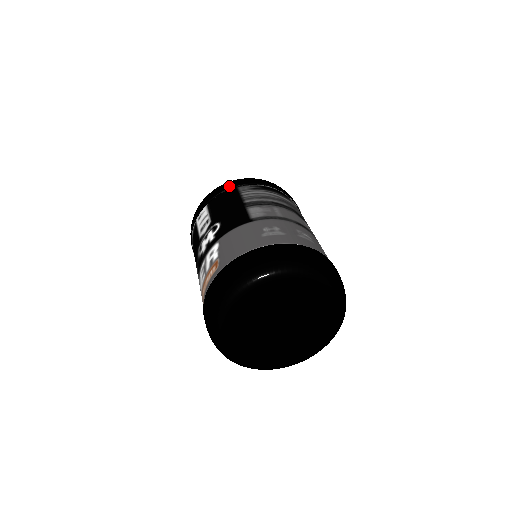
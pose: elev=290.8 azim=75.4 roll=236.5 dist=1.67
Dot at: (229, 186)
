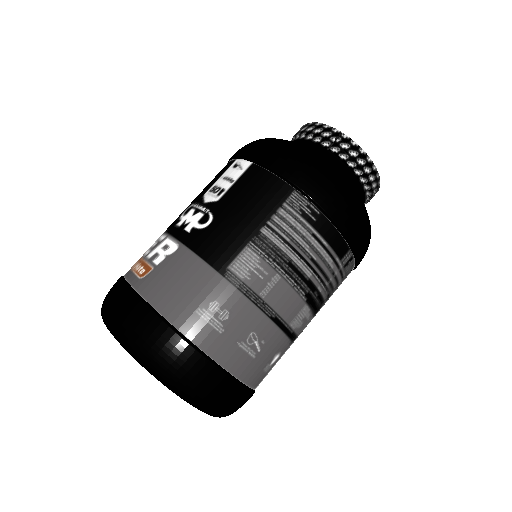
Dot at: (290, 176)
